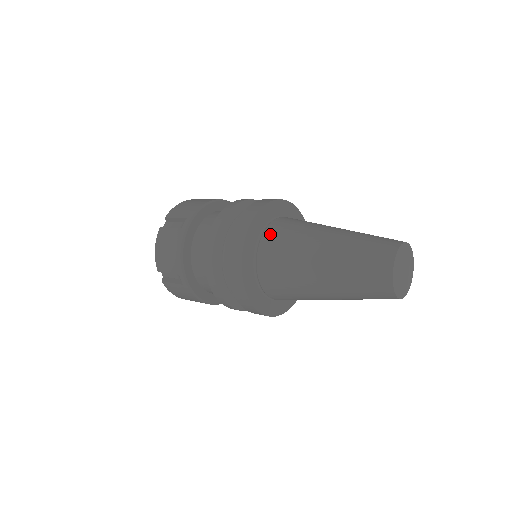
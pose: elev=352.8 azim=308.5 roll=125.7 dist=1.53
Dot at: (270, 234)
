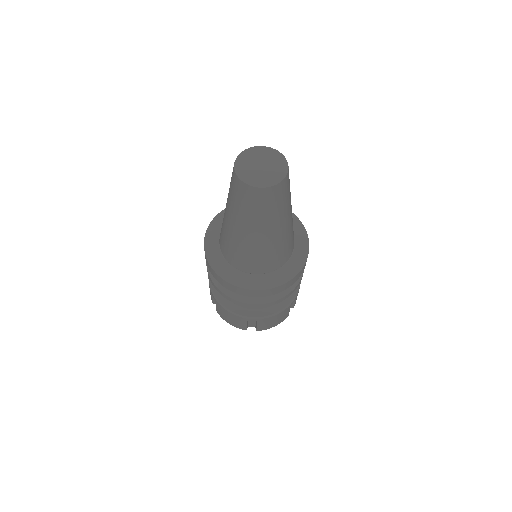
Dot at: occluded
